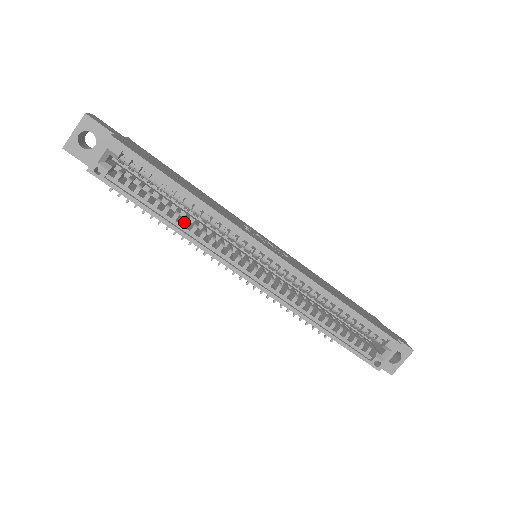
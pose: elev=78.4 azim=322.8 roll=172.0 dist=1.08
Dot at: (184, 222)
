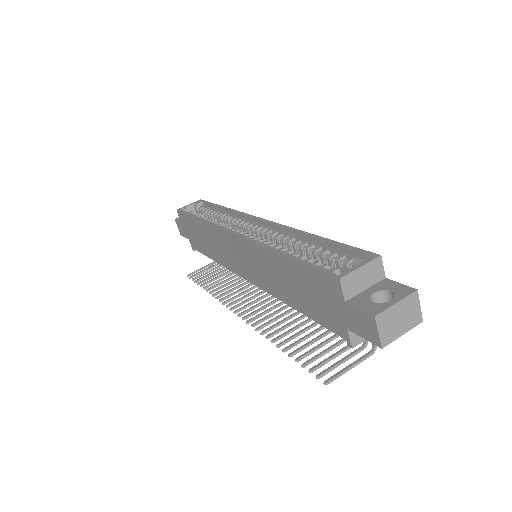
Dot at: (211, 220)
